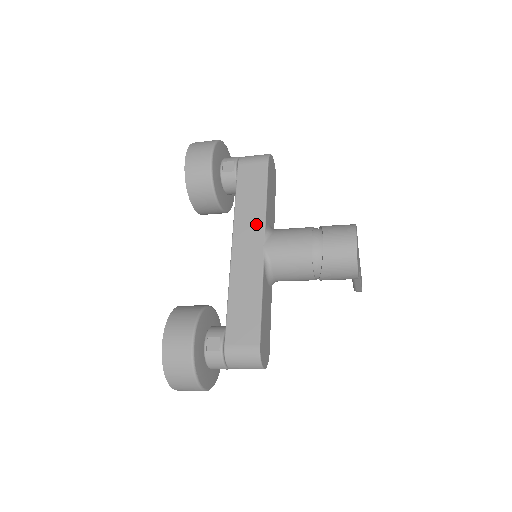
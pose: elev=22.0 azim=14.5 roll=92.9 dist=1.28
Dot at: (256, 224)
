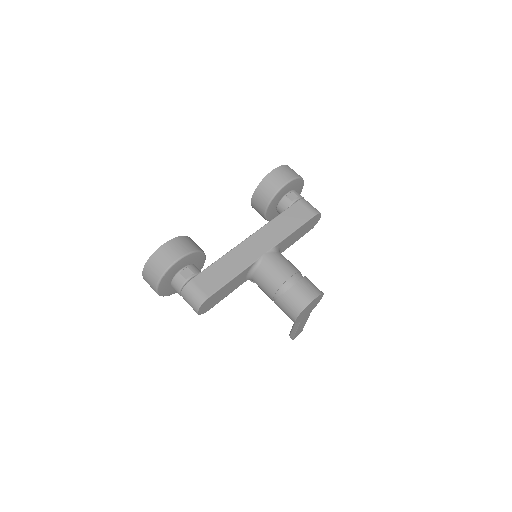
Dot at: (273, 239)
